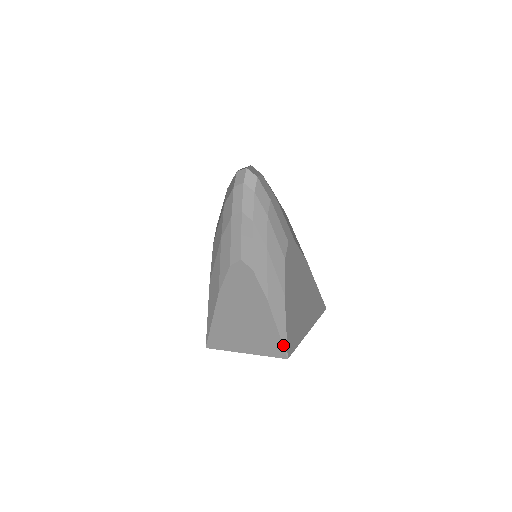
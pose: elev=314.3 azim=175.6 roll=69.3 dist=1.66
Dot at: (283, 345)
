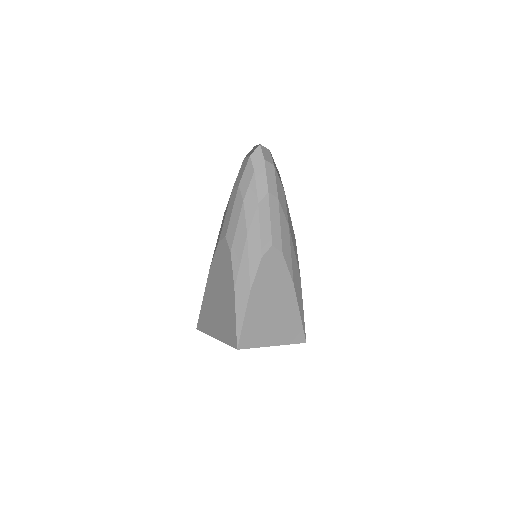
Dot at: (303, 329)
